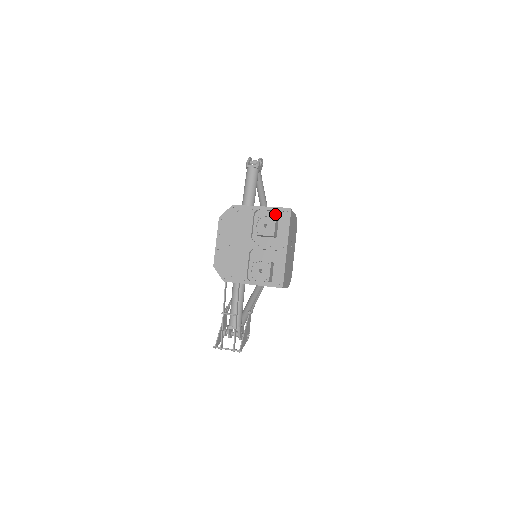
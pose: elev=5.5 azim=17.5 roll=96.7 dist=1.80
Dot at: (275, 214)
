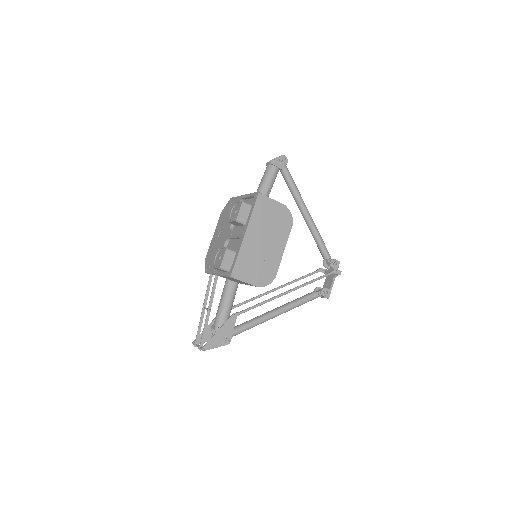
Dot at: (251, 201)
